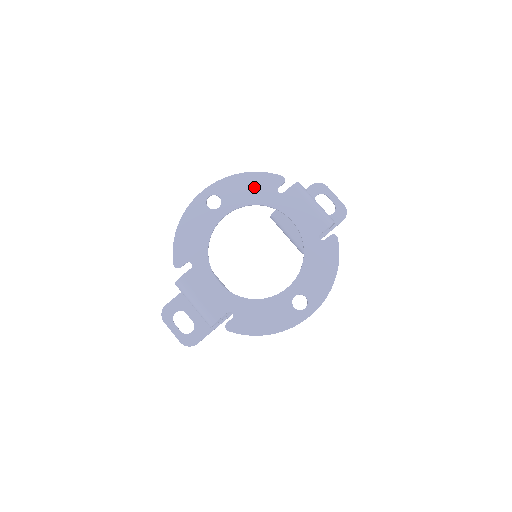
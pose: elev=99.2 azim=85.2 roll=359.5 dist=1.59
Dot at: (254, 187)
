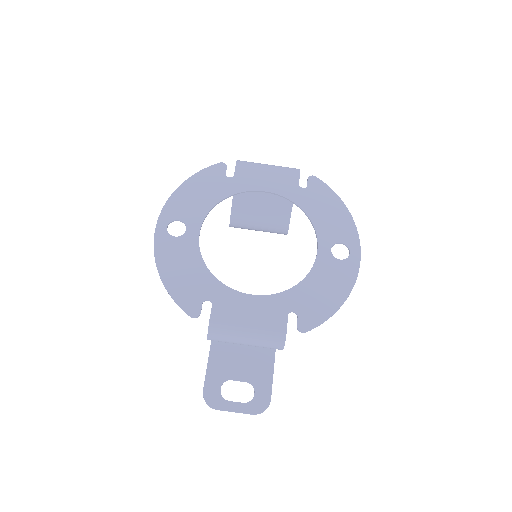
Dot at: (203, 189)
